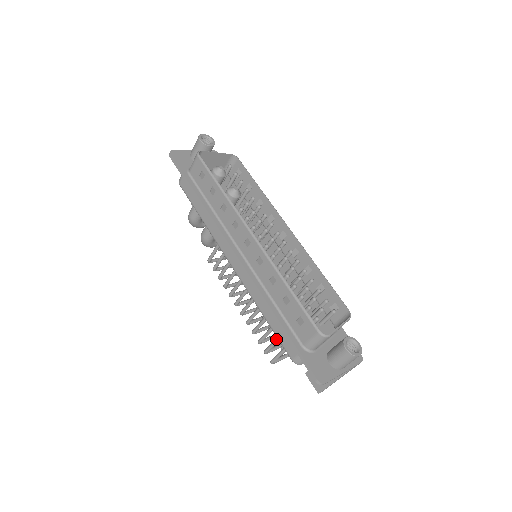
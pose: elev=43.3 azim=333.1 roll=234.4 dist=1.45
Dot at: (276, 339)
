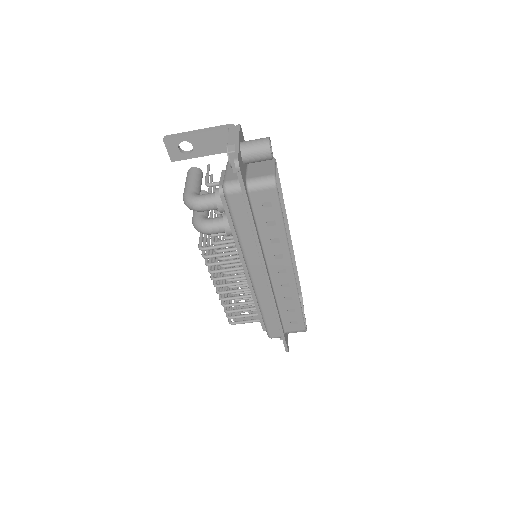
Dot at: (250, 316)
